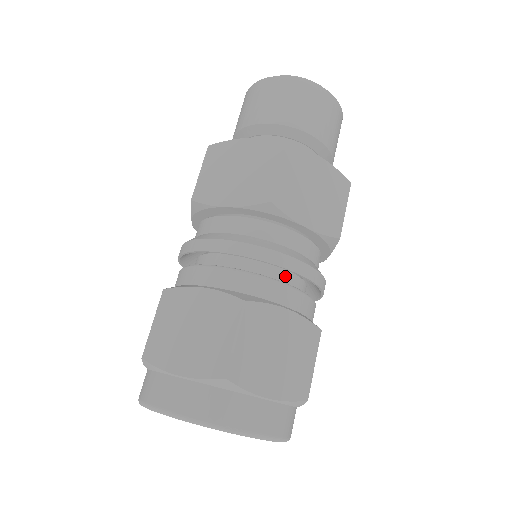
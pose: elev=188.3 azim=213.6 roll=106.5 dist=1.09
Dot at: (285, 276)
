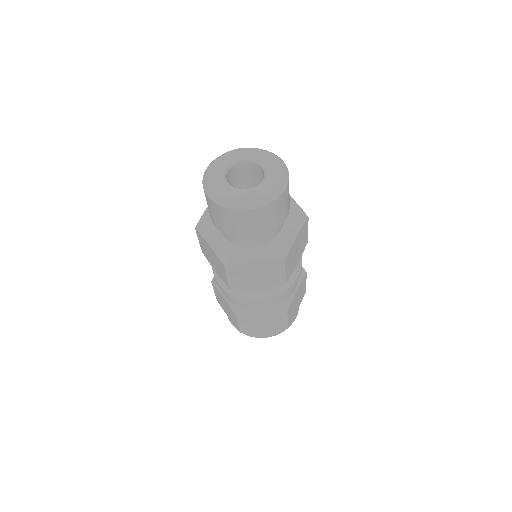
Dot at: occluded
